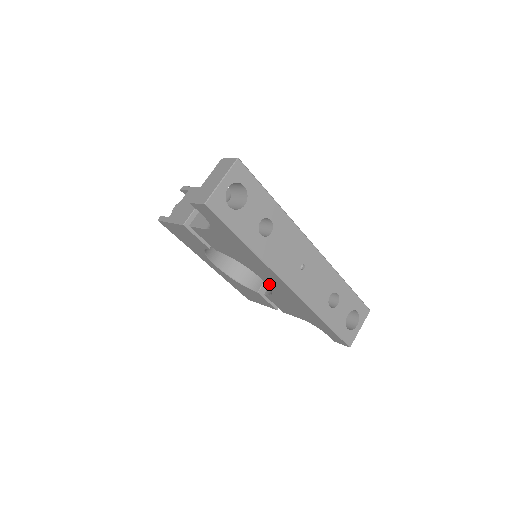
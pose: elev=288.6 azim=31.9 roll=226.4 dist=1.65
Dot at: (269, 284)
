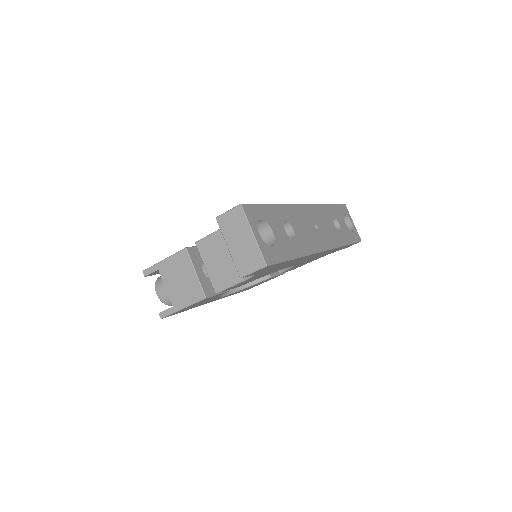
Dot at: occluded
